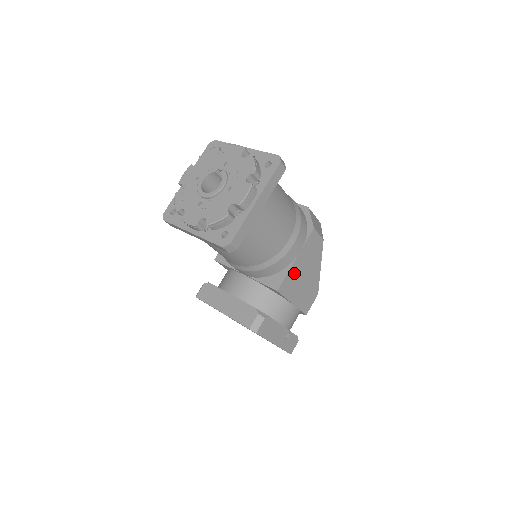
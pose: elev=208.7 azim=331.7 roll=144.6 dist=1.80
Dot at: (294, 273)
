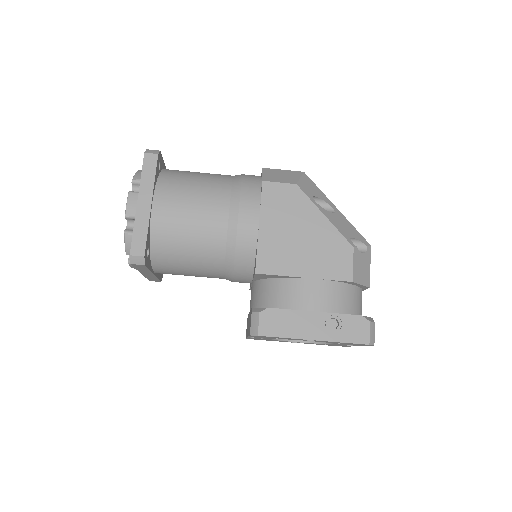
Dot at: (271, 242)
